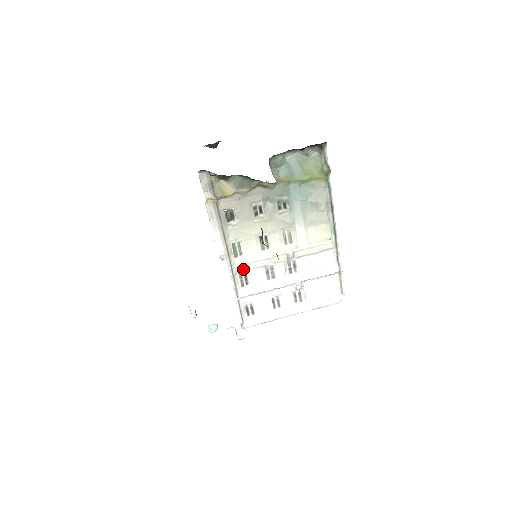
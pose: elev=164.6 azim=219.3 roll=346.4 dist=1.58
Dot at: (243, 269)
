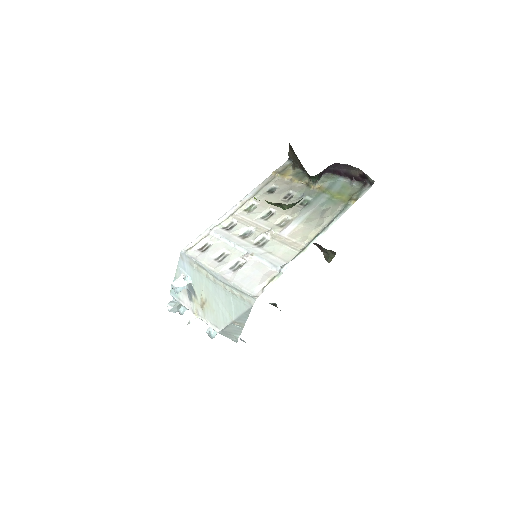
Dot at: (238, 219)
